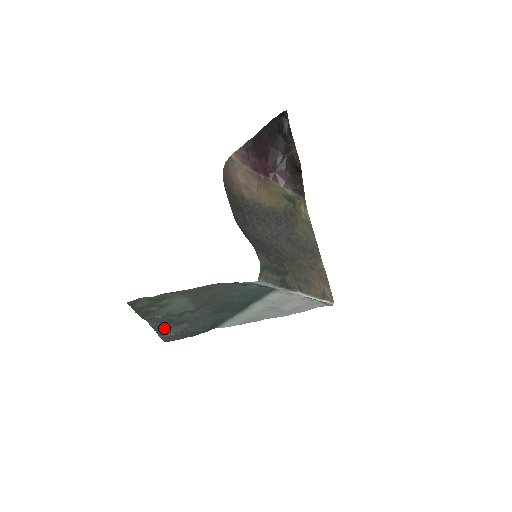
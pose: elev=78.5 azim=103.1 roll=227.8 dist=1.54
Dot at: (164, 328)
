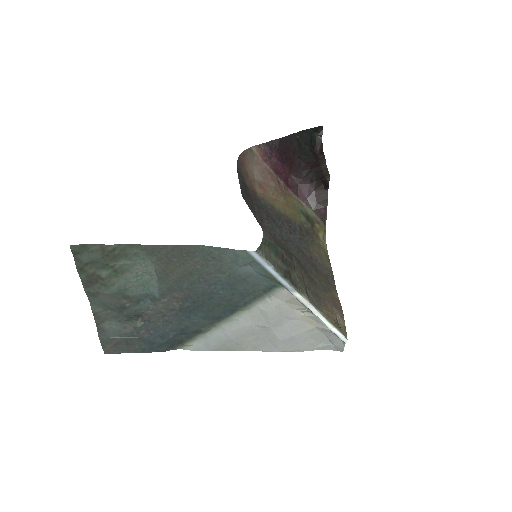
Dot at: (109, 322)
